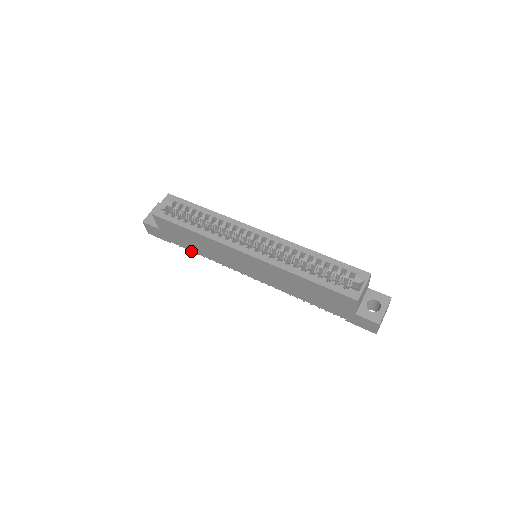
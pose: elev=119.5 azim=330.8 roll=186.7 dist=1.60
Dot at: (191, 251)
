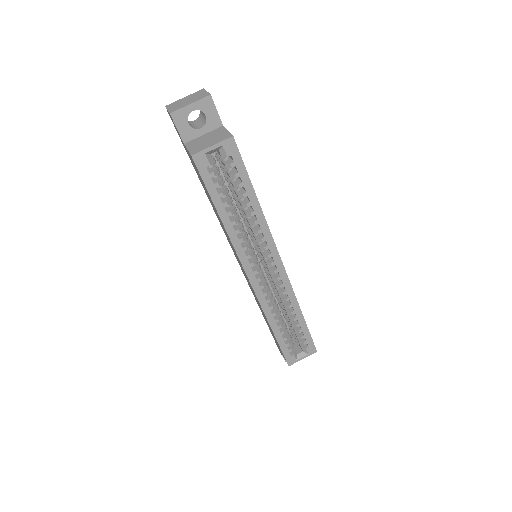
Dot at: occluded
